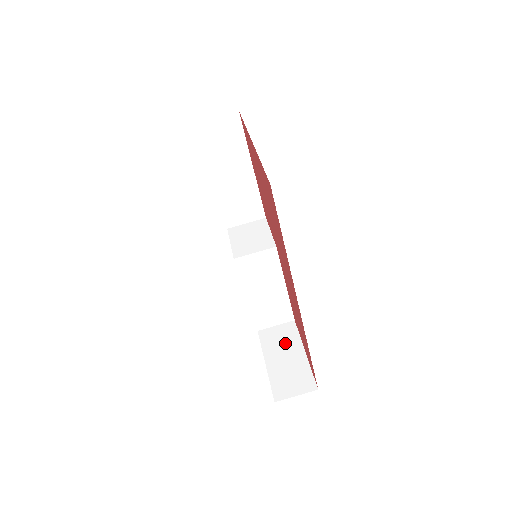
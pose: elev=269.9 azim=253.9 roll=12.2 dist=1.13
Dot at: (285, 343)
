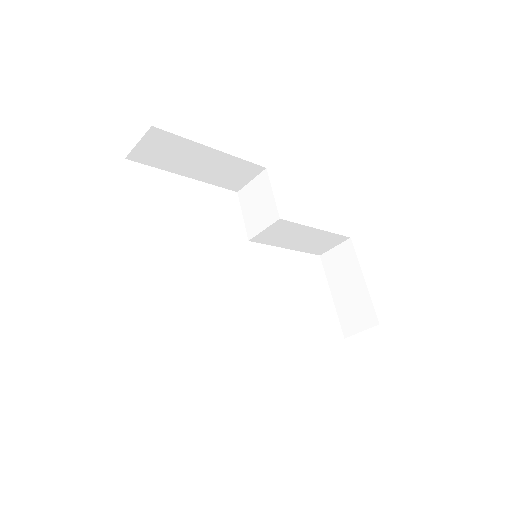
Dot at: (345, 269)
